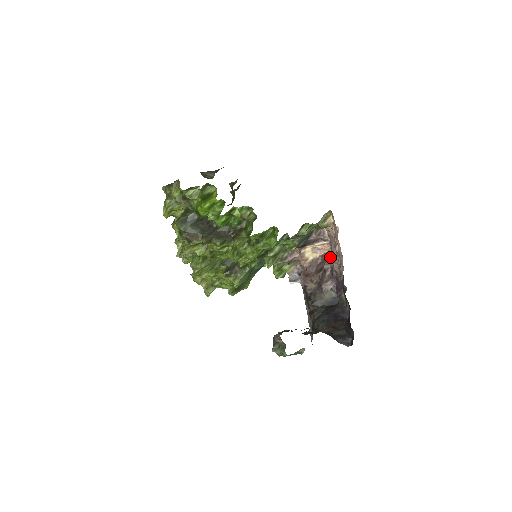
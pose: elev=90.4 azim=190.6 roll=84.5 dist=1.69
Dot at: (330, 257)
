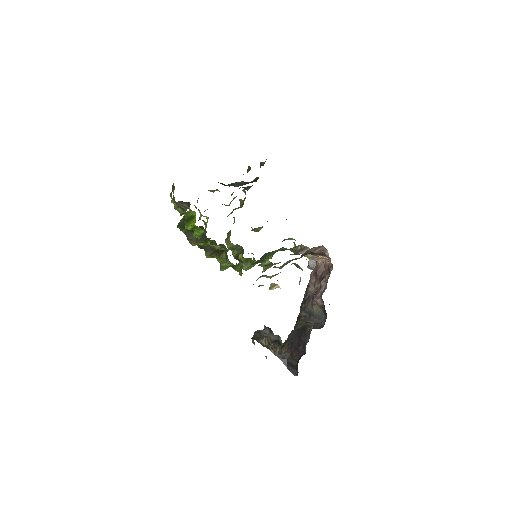
Dot at: (329, 274)
